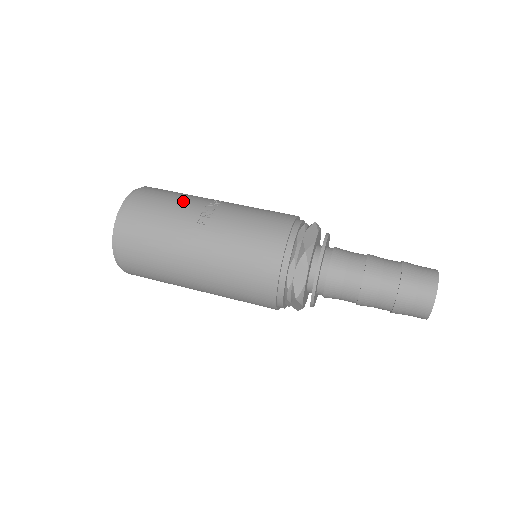
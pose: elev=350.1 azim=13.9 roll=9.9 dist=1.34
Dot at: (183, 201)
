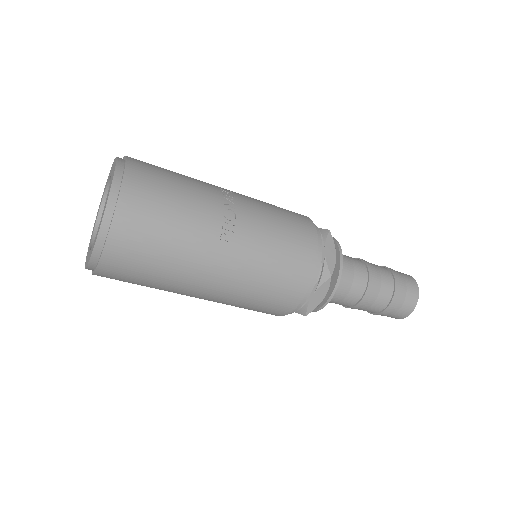
Dot at: (194, 201)
